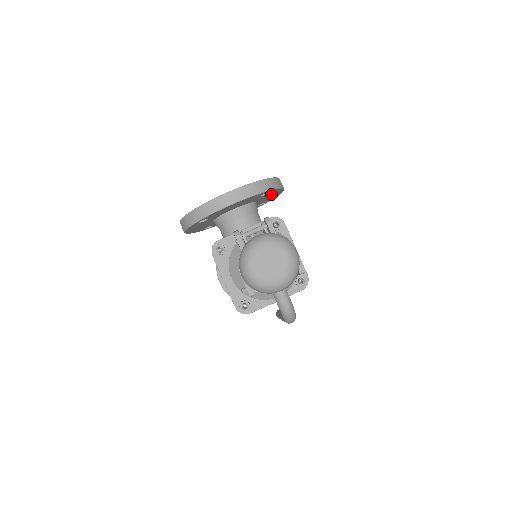
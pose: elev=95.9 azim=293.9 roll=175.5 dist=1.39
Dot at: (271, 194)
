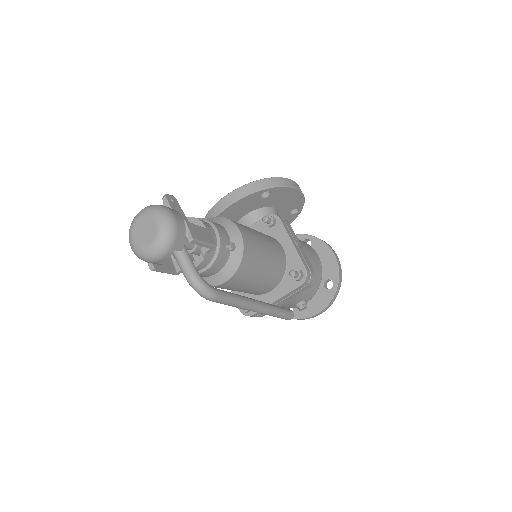
Dot at: (282, 196)
